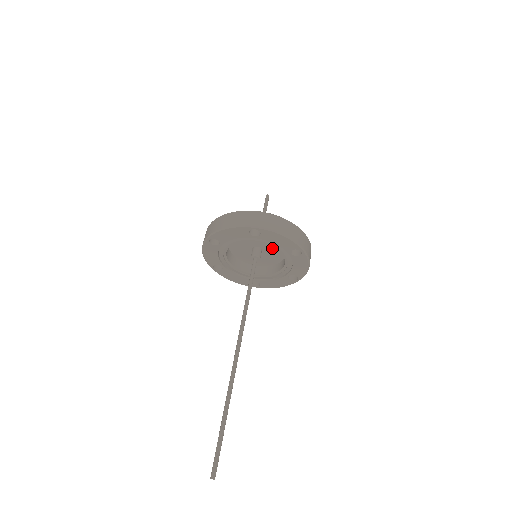
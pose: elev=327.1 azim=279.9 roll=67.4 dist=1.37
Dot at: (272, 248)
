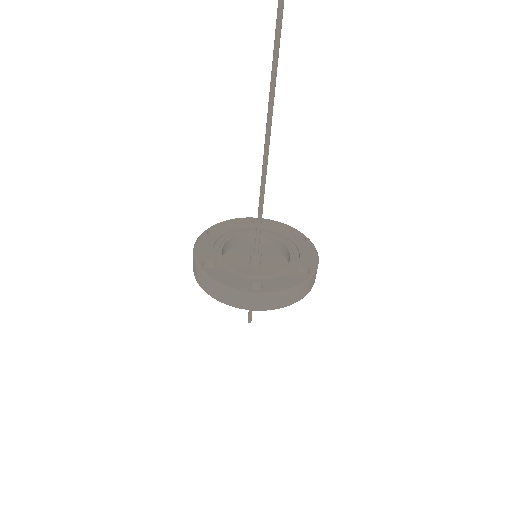
Dot at: (272, 260)
